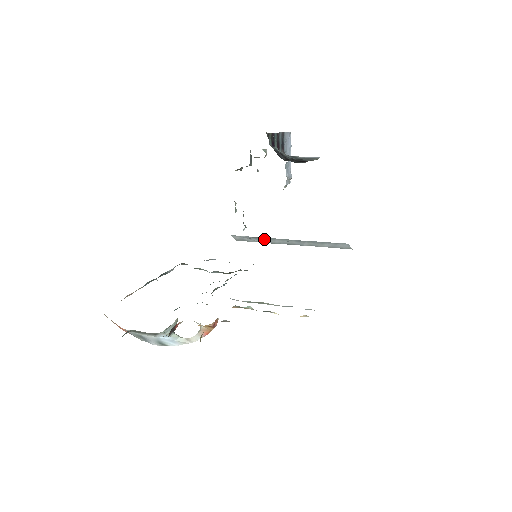
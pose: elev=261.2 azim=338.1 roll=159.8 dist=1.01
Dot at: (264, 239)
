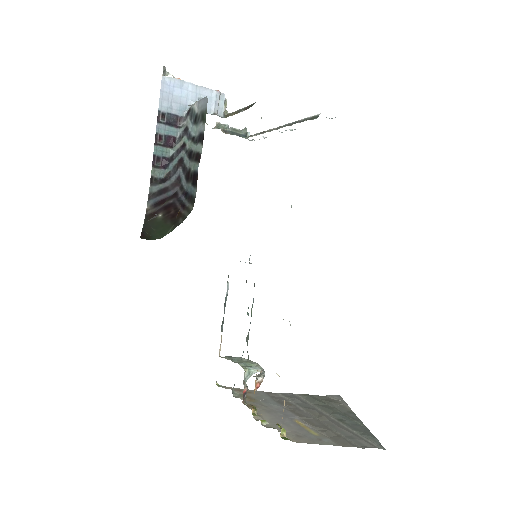
Dot at: occluded
